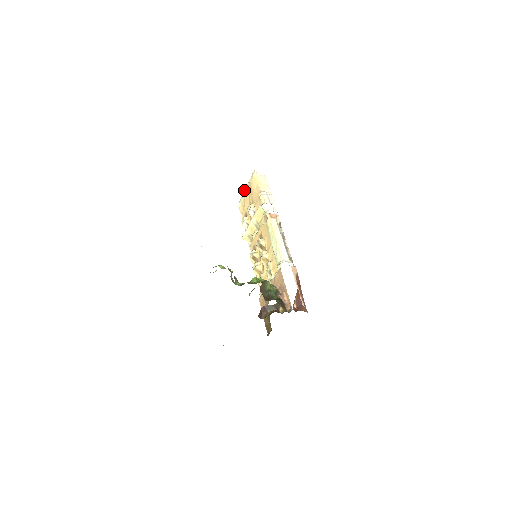
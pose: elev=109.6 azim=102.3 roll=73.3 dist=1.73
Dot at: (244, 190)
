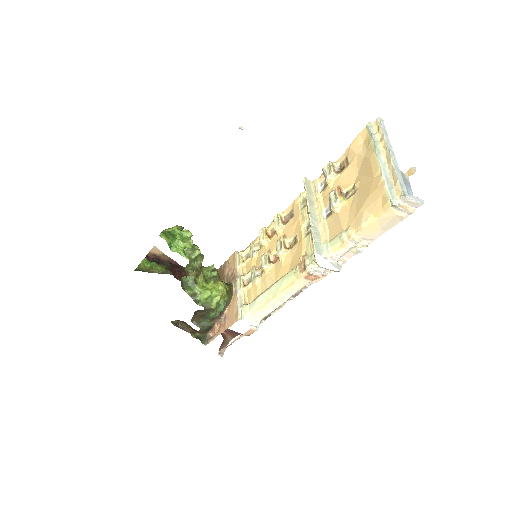
Dot at: (387, 145)
